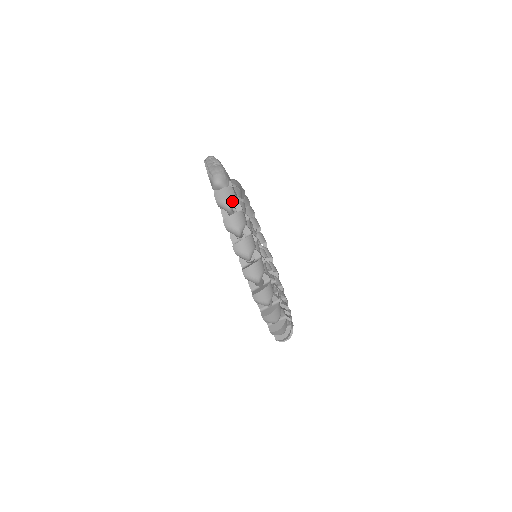
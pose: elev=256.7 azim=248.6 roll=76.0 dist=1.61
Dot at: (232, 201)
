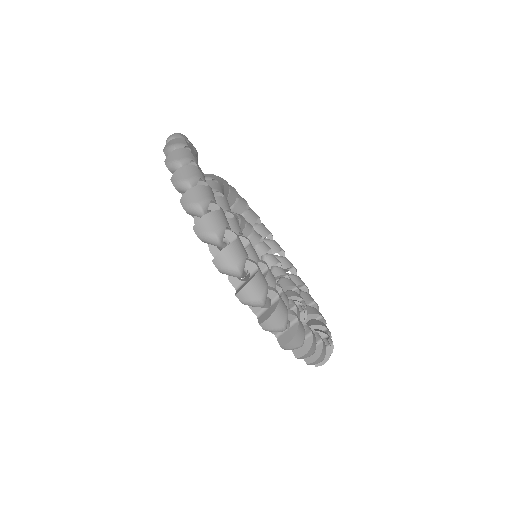
Dot at: (178, 144)
